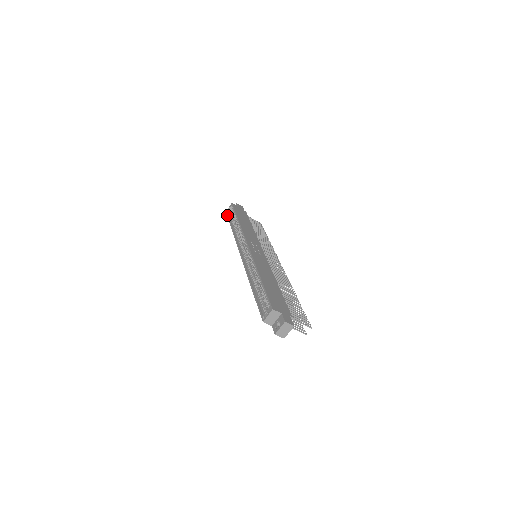
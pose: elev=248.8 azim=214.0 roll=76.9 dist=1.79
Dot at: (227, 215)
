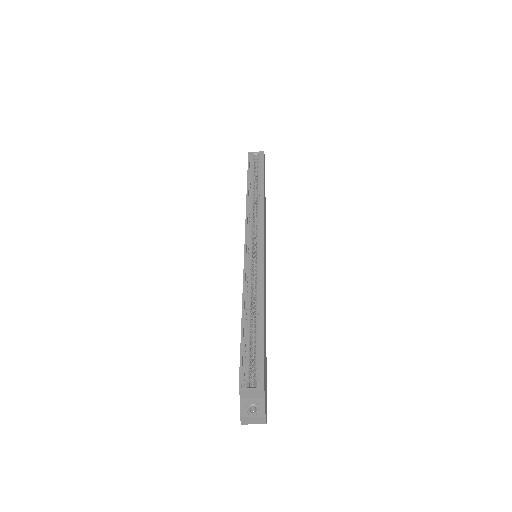
Dot at: (249, 160)
